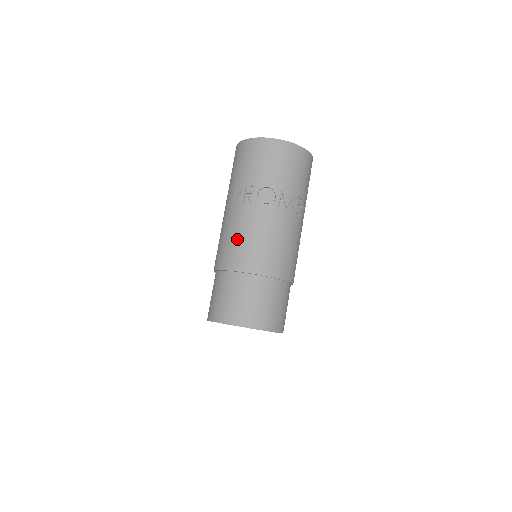
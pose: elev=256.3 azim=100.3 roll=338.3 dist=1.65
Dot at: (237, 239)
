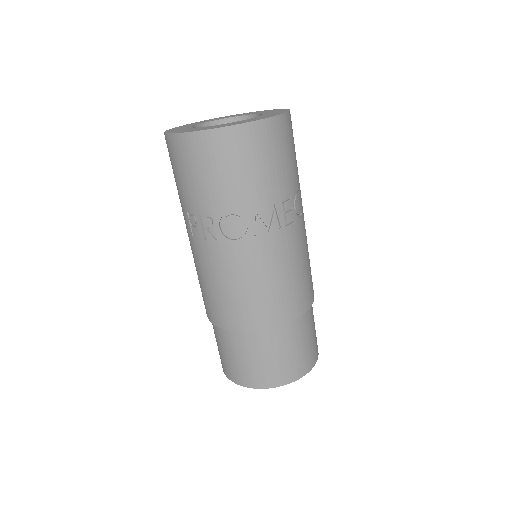
Dot at: (216, 290)
